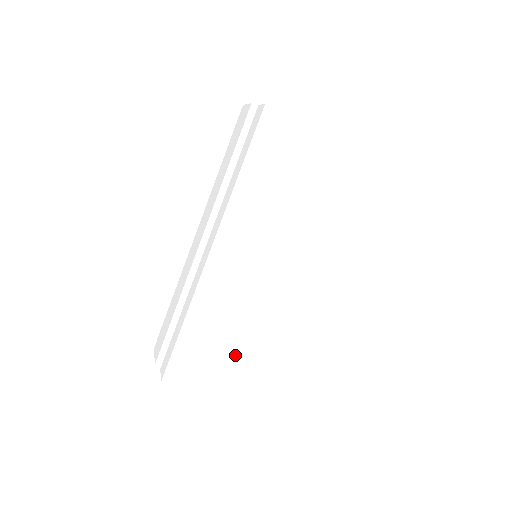
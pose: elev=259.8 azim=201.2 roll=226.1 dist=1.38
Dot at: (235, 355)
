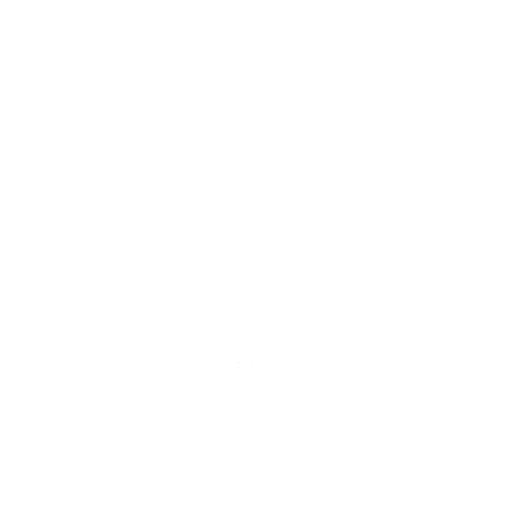
Dot at: (241, 333)
